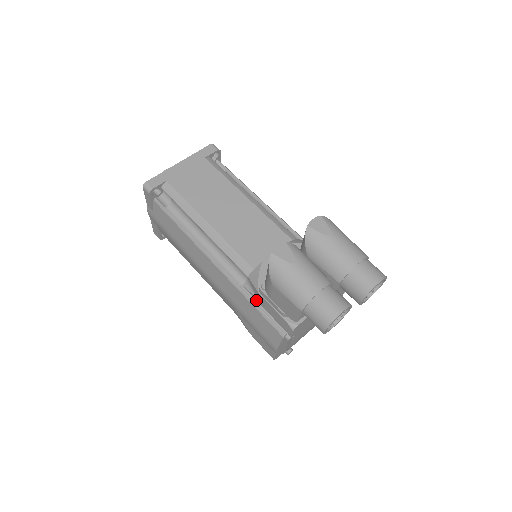
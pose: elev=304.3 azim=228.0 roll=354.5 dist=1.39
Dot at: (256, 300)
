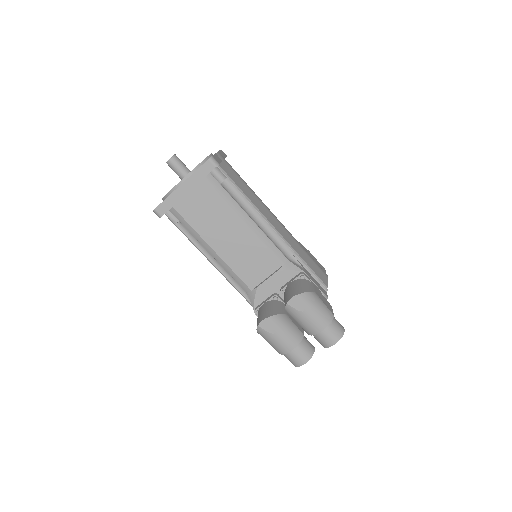
Dot at: occluded
